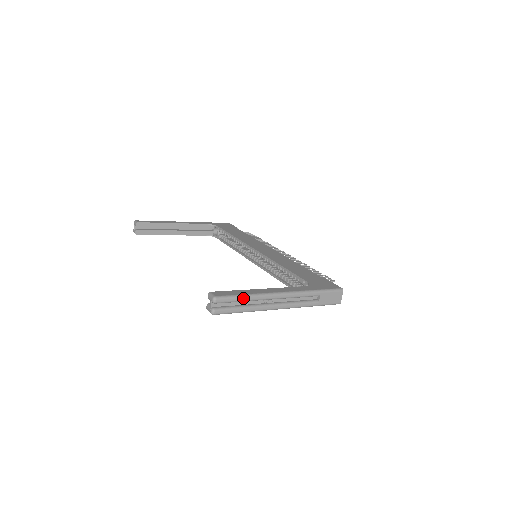
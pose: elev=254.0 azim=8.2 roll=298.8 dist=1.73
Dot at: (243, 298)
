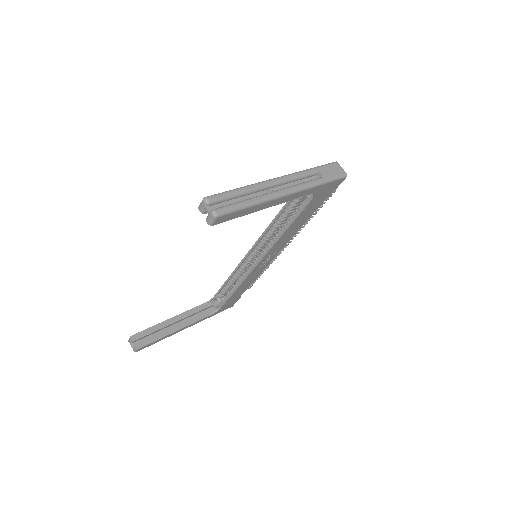
Dot at: (237, 190)
